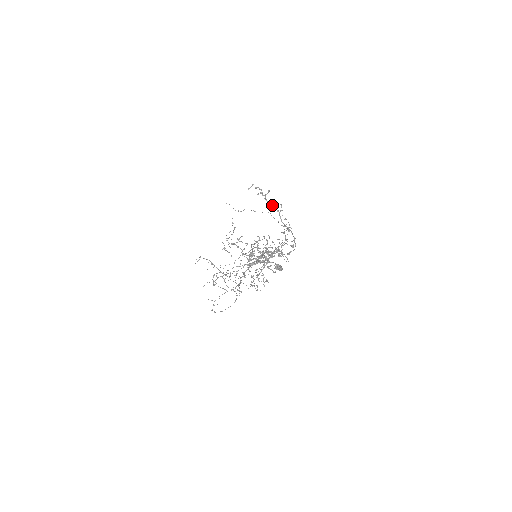
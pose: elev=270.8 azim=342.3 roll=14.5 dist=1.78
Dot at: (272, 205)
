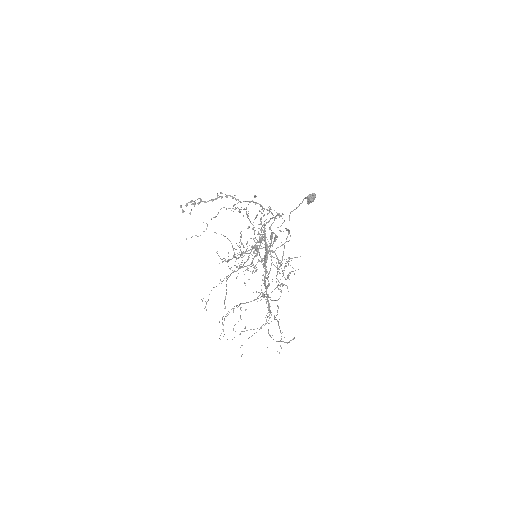
Dot at: (218, 197)
